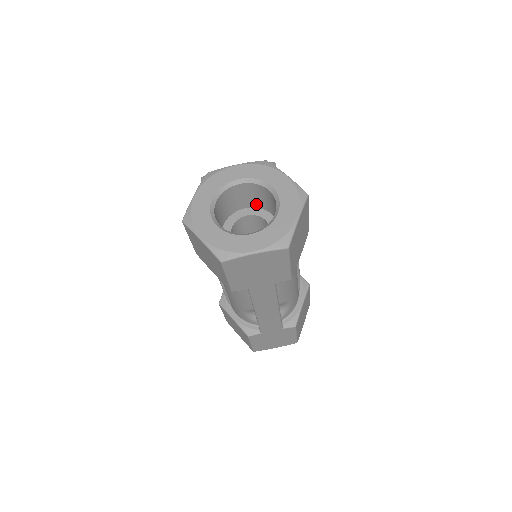
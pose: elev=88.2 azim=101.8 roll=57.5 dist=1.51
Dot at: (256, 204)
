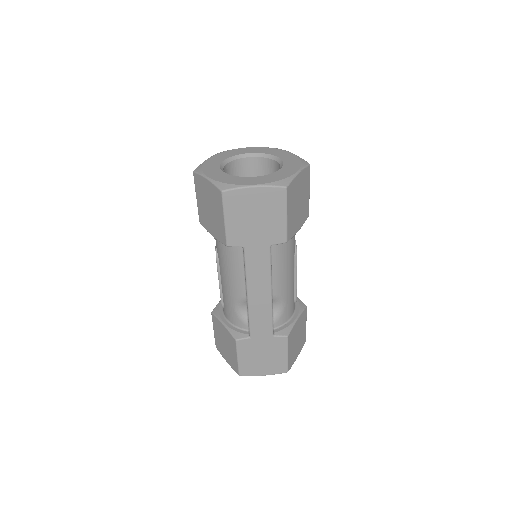
Dot at: occluded
